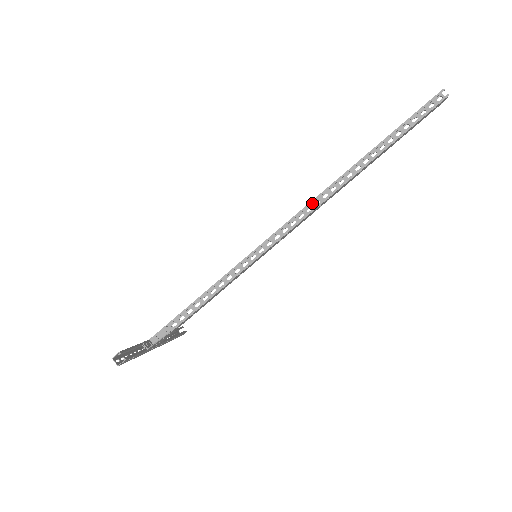
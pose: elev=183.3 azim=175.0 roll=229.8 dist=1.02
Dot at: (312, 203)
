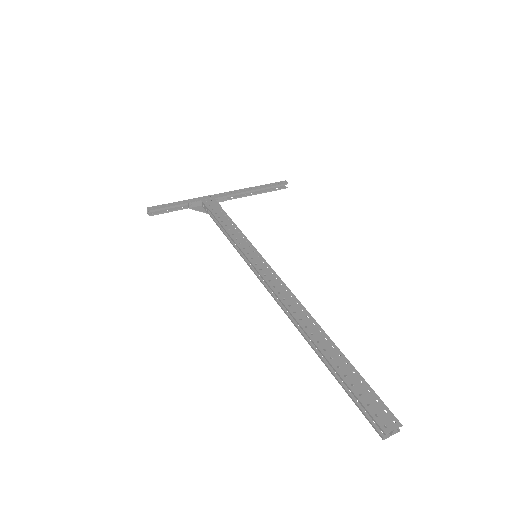
Dot at: (285, 296)
